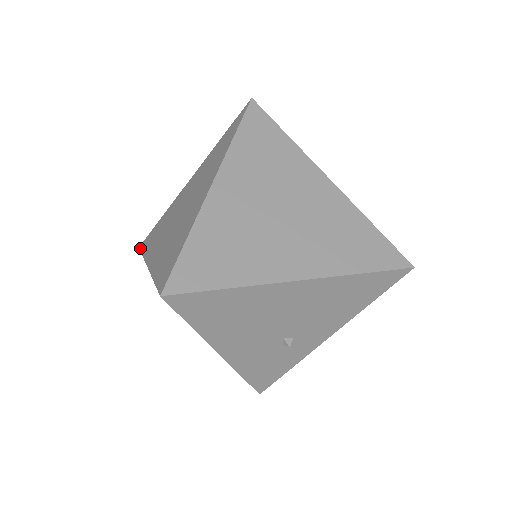
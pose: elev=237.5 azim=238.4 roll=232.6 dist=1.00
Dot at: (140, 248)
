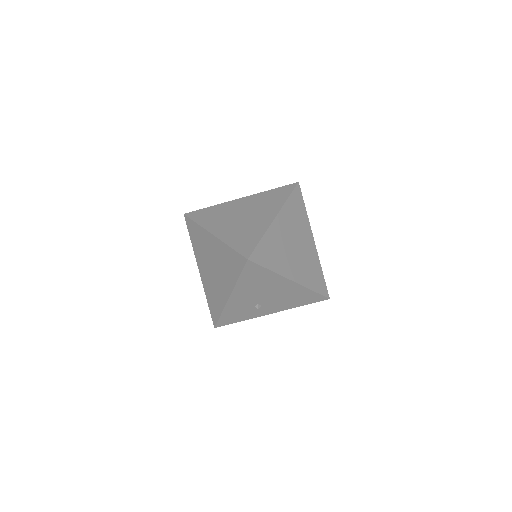
Dot at: (188, 216)
